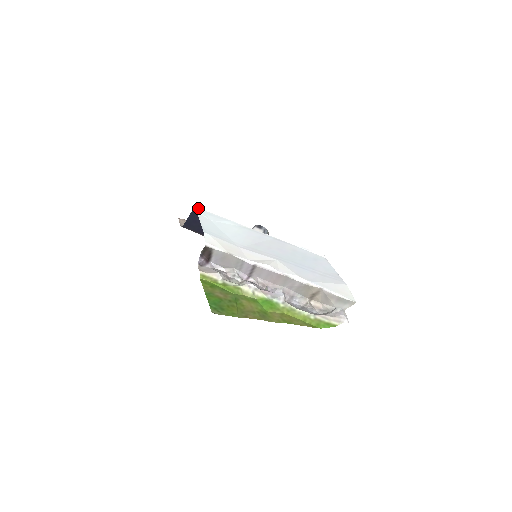
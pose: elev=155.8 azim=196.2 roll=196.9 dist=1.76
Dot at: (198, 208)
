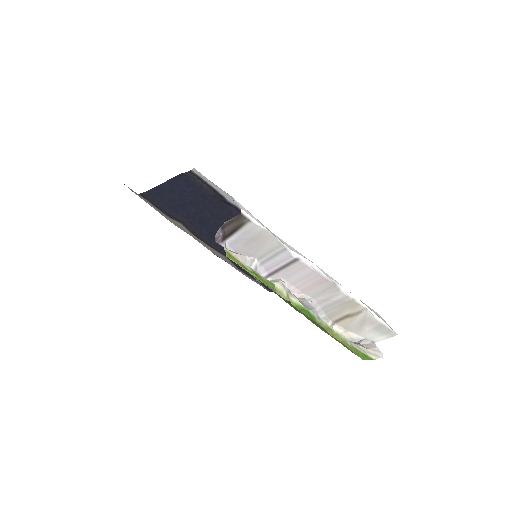
Dot at: occluded
